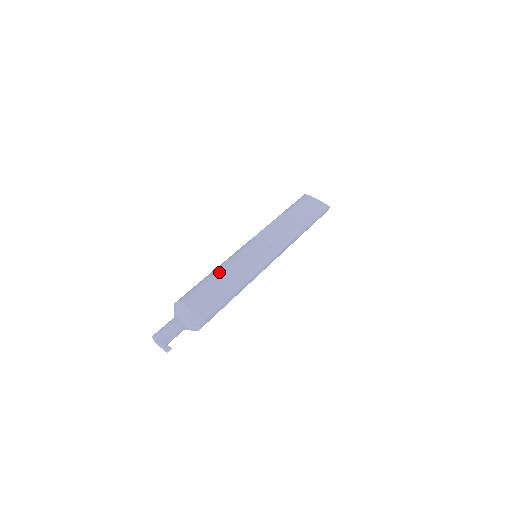
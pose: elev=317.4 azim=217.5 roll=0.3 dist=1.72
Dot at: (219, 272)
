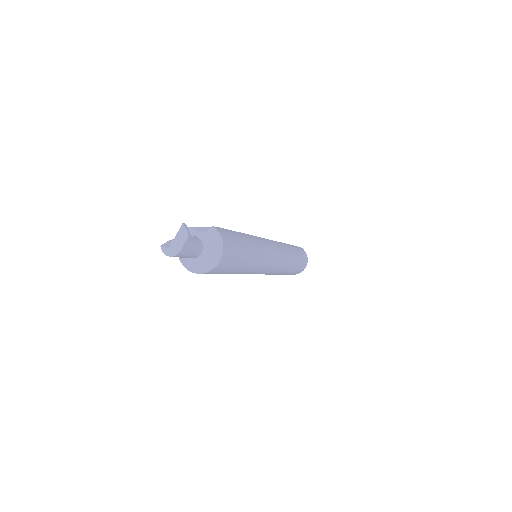
Dot at: occluded
